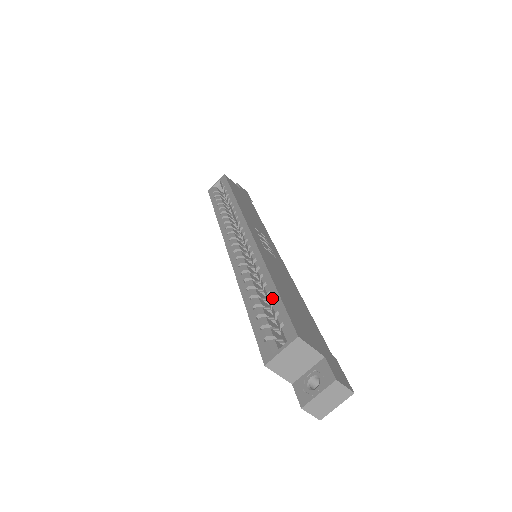
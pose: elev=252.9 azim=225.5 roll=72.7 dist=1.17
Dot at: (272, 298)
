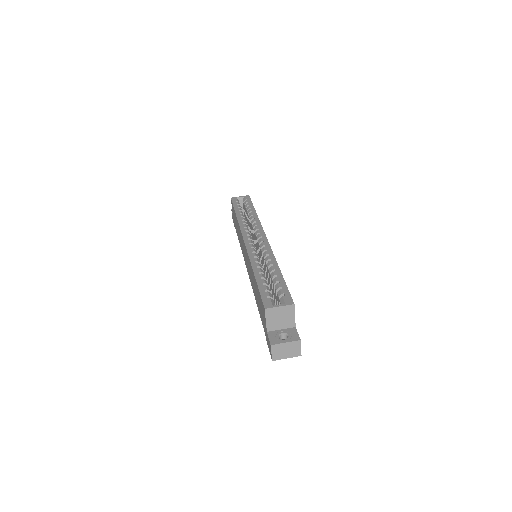
Dot at: (278, 279)
